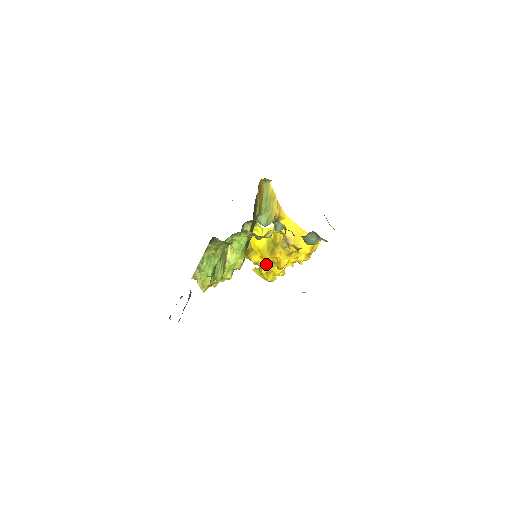
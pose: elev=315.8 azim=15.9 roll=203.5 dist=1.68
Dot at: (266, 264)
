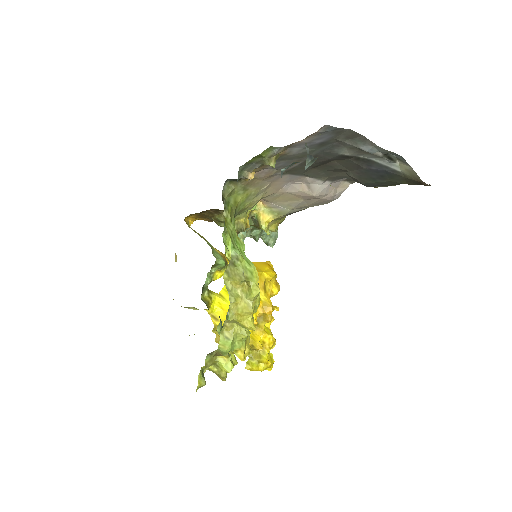
Dot at: (256, 323)
